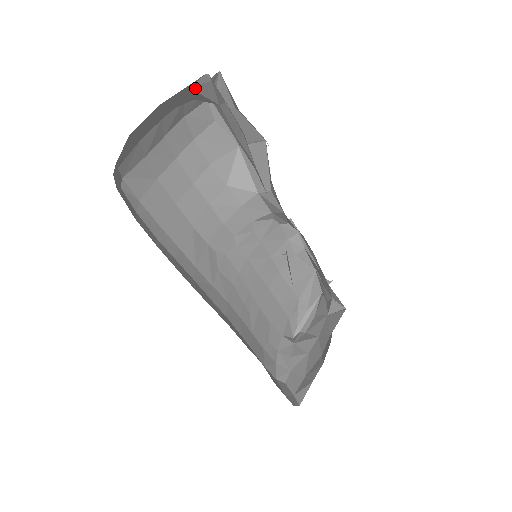
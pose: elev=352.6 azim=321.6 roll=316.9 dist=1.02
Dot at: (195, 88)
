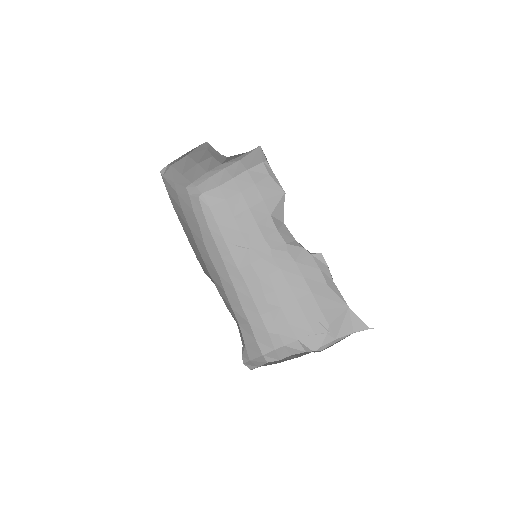
Dot at: (209, 149)
